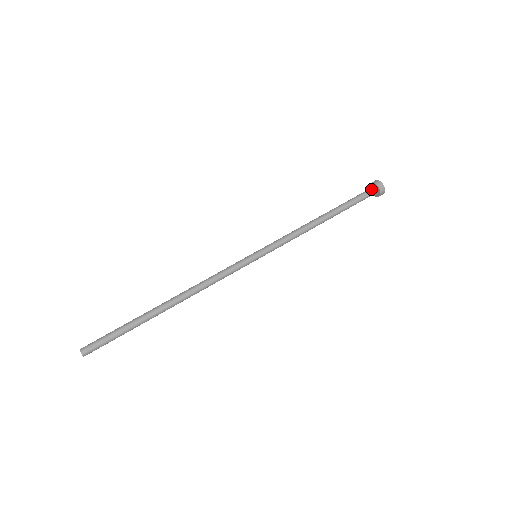
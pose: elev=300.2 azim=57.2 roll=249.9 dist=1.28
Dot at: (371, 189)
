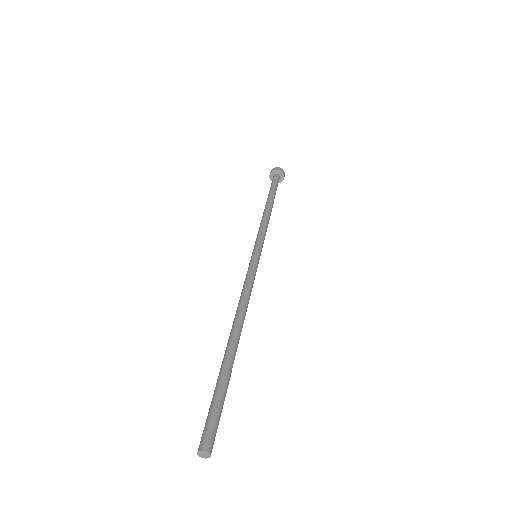
Dot at: (275, 176)
